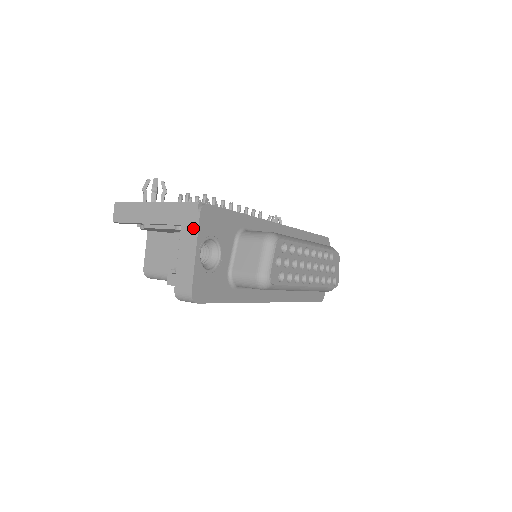
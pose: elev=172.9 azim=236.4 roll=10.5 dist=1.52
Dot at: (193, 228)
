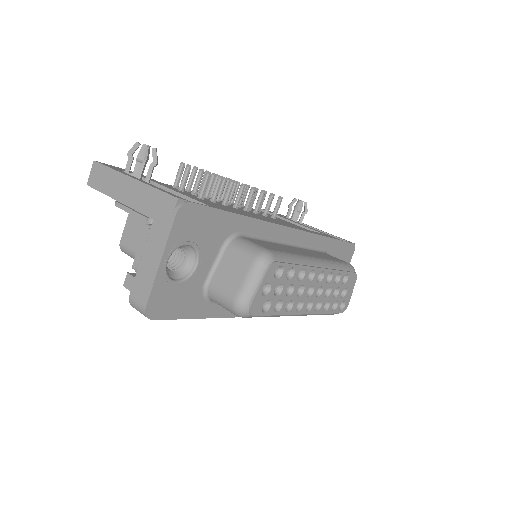
Dot at: (164, 229)
